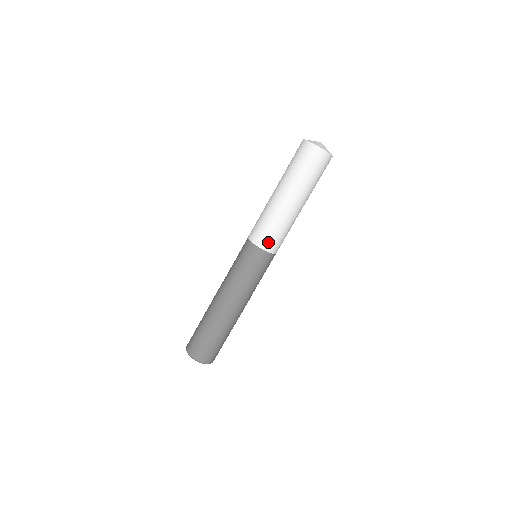
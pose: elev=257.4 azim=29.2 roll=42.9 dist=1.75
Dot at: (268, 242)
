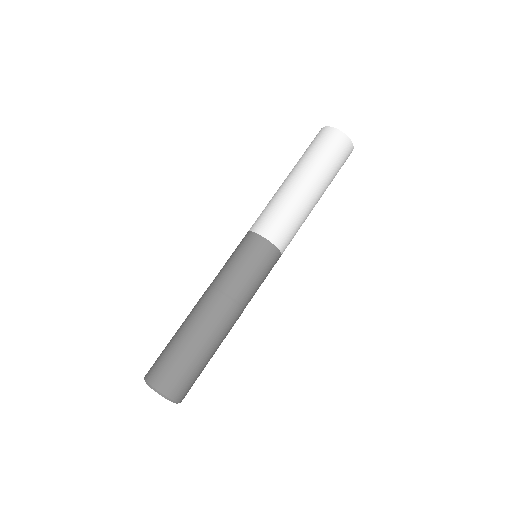
Dot at: (267, 226)
